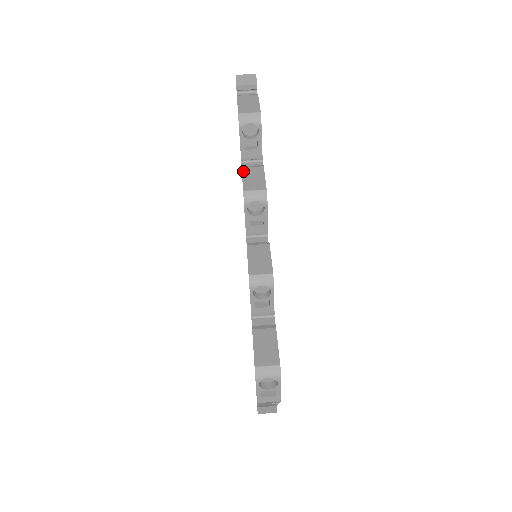
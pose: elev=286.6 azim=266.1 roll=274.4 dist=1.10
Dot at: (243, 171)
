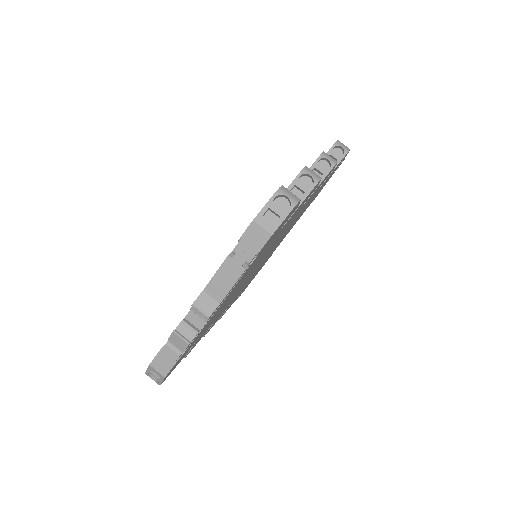
Dot at: occluded
